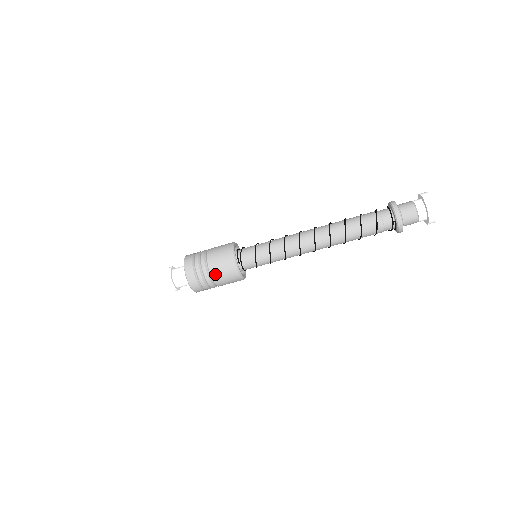
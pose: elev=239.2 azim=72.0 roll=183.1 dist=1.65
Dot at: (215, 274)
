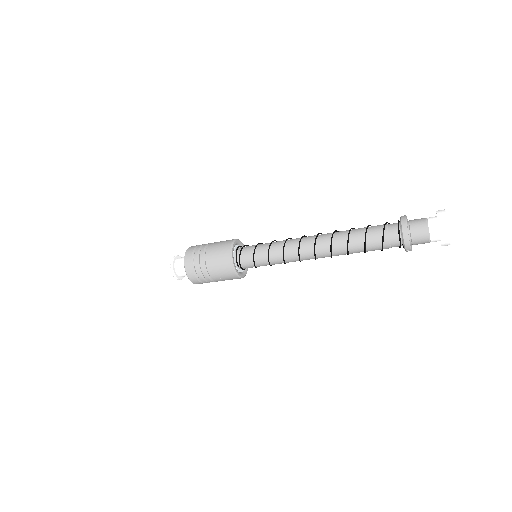
Dot at: (215, 277)
